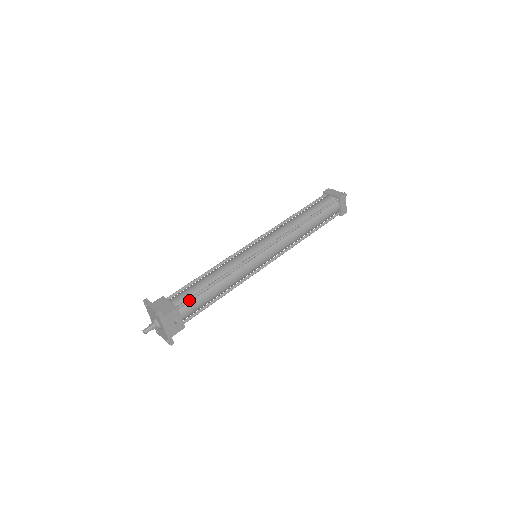
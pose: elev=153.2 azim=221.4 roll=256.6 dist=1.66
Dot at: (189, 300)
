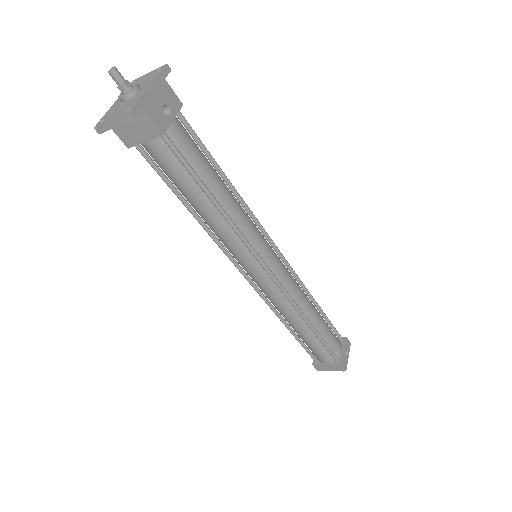
Dot at: (193, 130)
